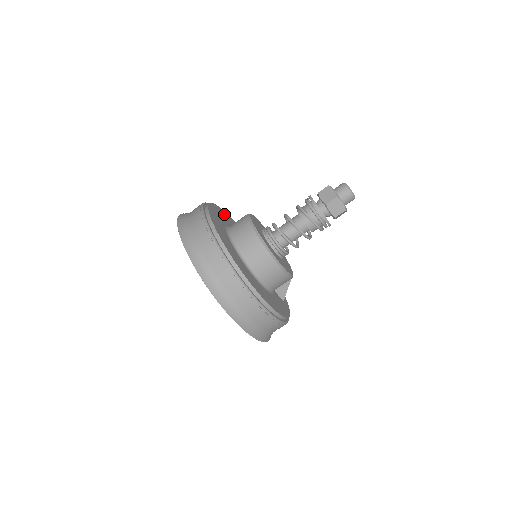
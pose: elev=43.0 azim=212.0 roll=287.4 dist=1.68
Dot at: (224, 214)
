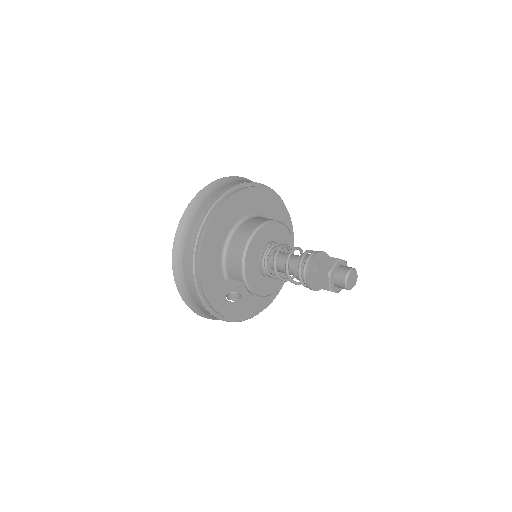
Dot at: occluded
